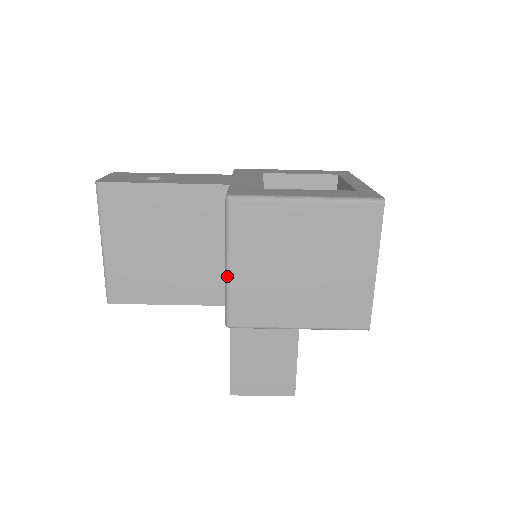
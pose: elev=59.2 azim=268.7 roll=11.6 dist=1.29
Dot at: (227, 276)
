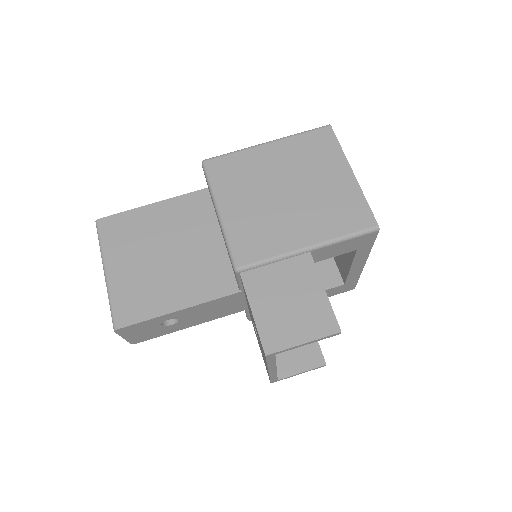
Dot at: (221, 221)
